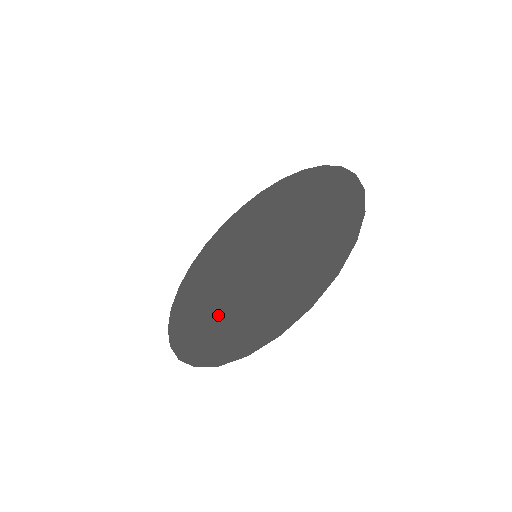
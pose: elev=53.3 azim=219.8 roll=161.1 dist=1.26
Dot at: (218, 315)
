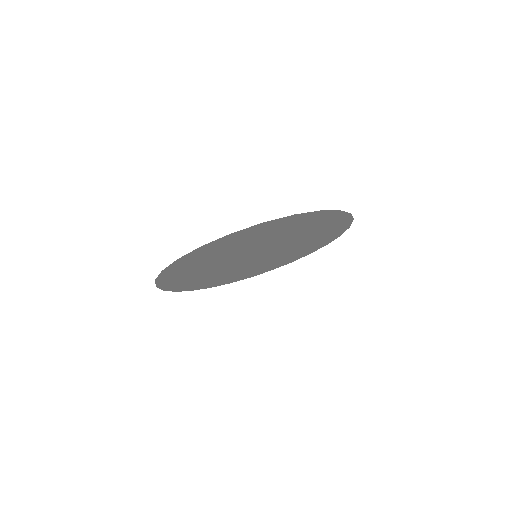
Dot at: (200, 274)
